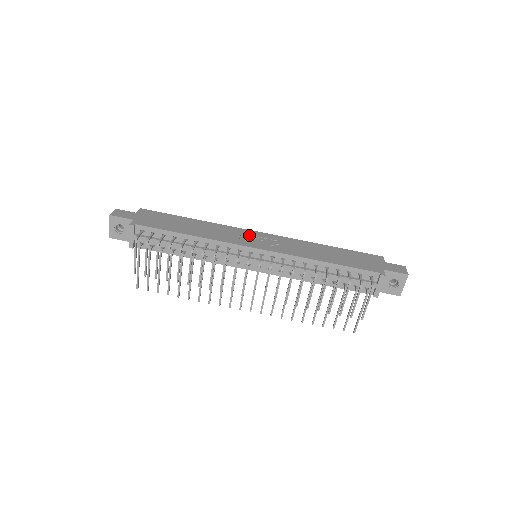
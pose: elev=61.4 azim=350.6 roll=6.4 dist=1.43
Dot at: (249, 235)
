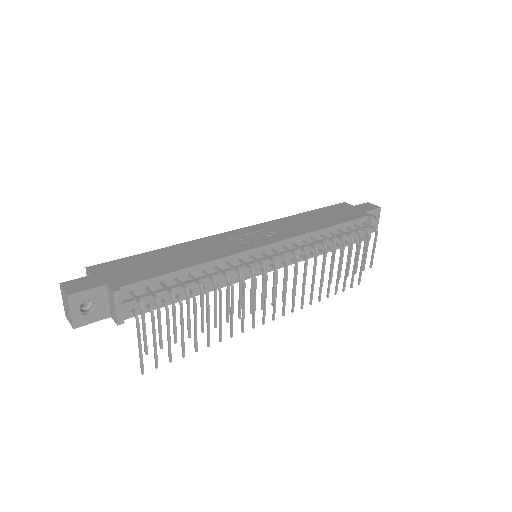
Dot at: (237, 236)
